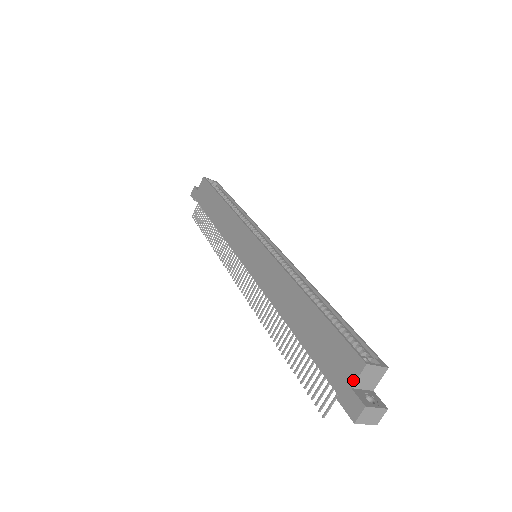
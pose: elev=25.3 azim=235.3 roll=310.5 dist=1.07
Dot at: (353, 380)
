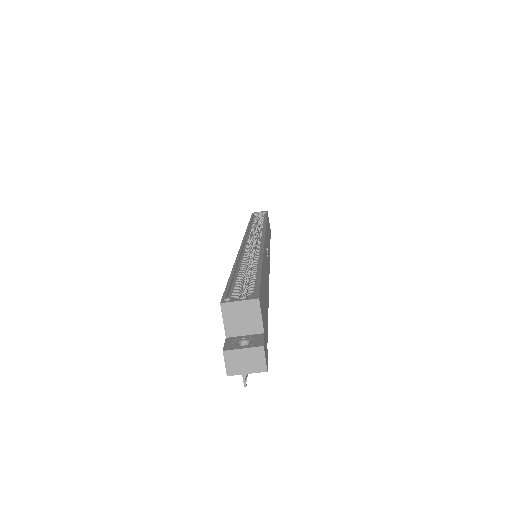
Dot at: (224, 328)
